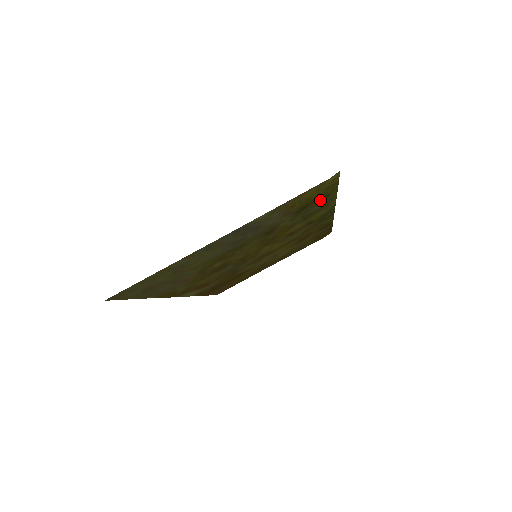
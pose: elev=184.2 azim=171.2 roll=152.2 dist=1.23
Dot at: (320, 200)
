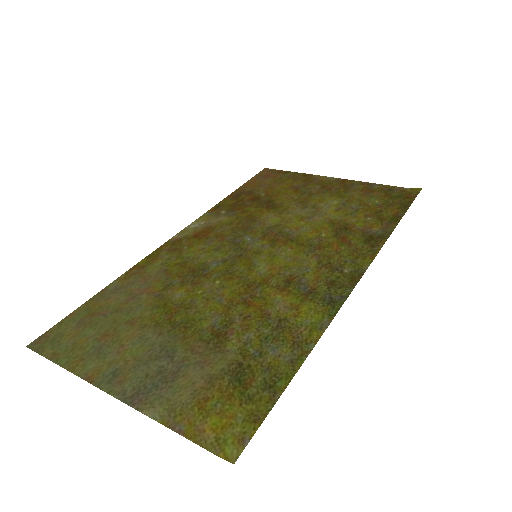
Dot at: (265, 377)
